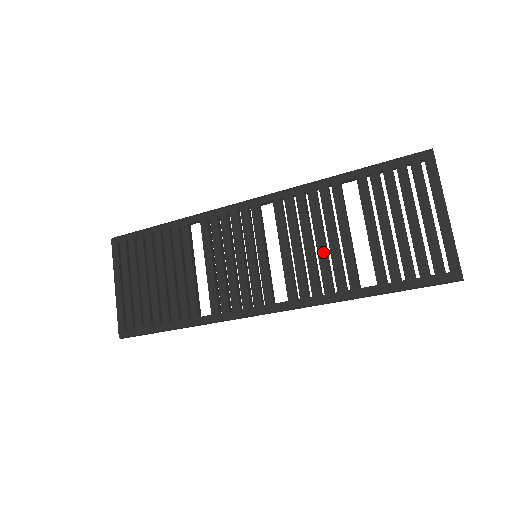
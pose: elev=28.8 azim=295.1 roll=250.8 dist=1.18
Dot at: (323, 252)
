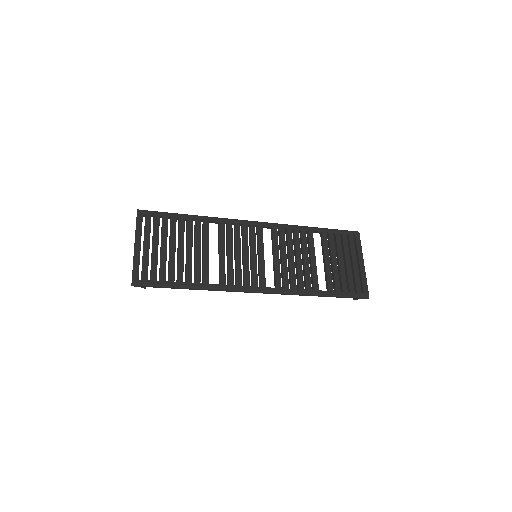
Dot at: (300, 265)
